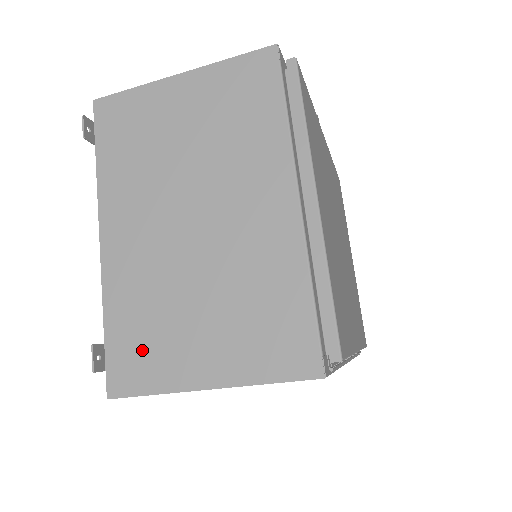
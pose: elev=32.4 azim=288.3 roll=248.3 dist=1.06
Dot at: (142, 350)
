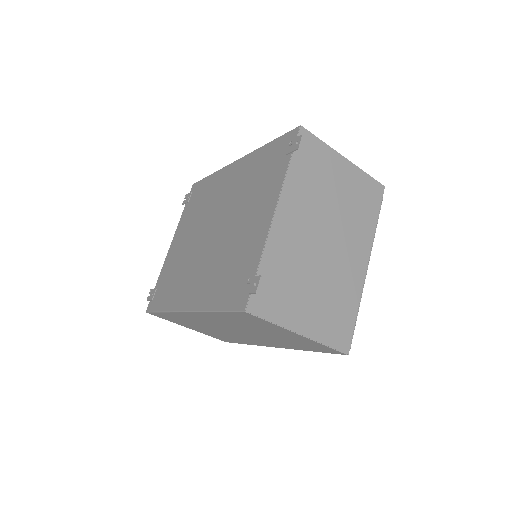
Dot at: (276, 294)
